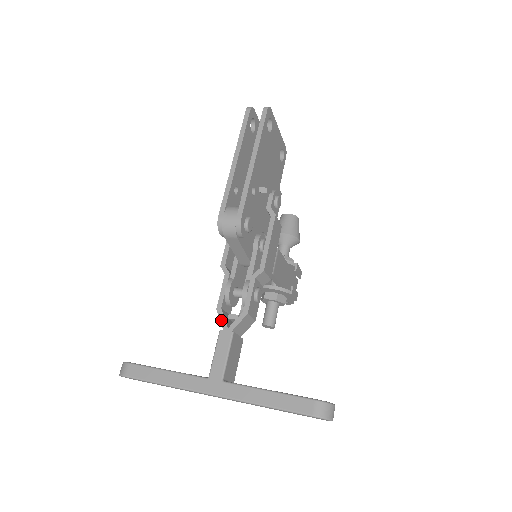
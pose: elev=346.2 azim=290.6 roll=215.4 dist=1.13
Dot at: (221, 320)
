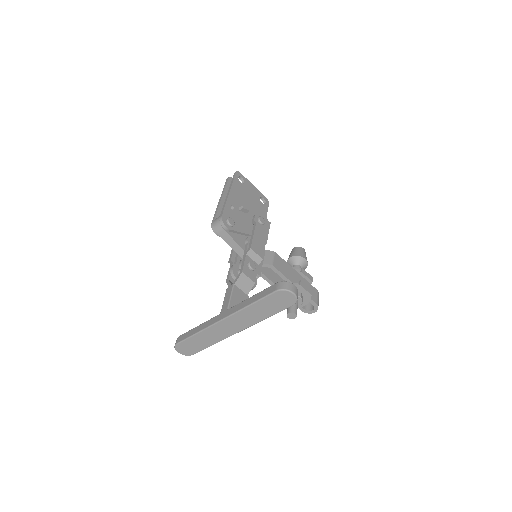
Dot at: (228, 284)
